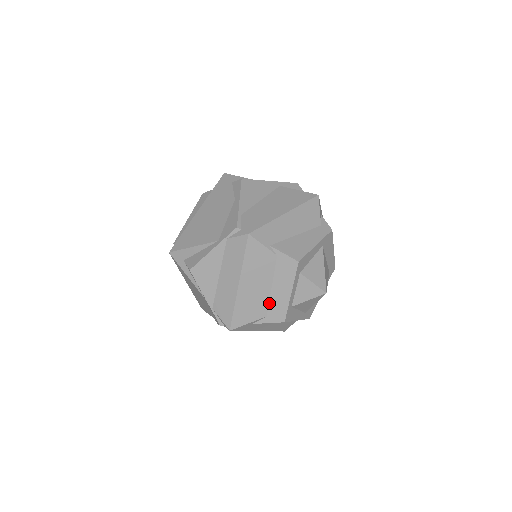
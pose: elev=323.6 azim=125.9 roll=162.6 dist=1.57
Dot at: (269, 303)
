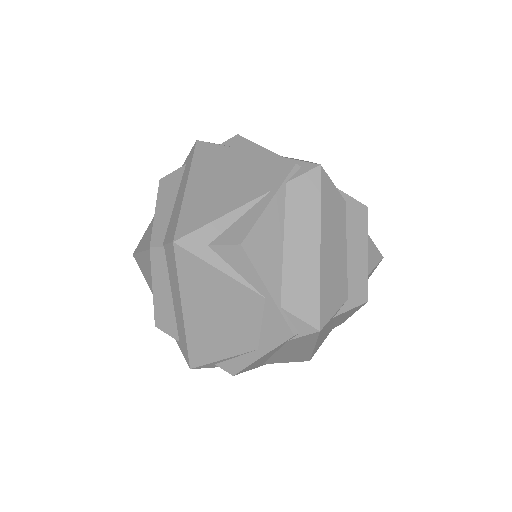
Dot at: (347, 276)
